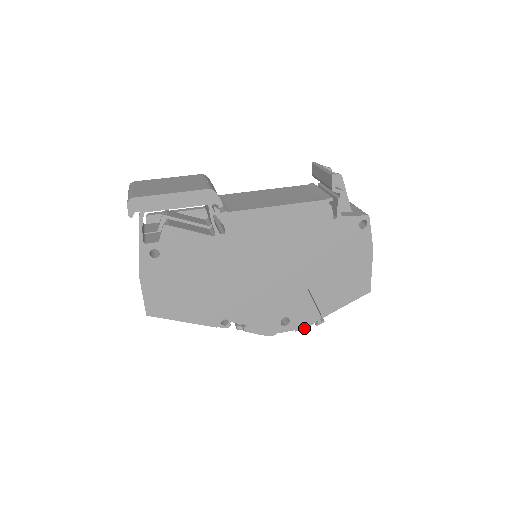
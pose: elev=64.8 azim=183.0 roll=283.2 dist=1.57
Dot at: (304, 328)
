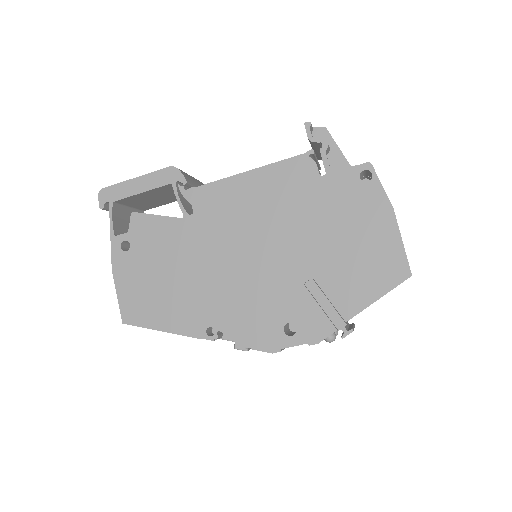
Dot at: (321, 340)
